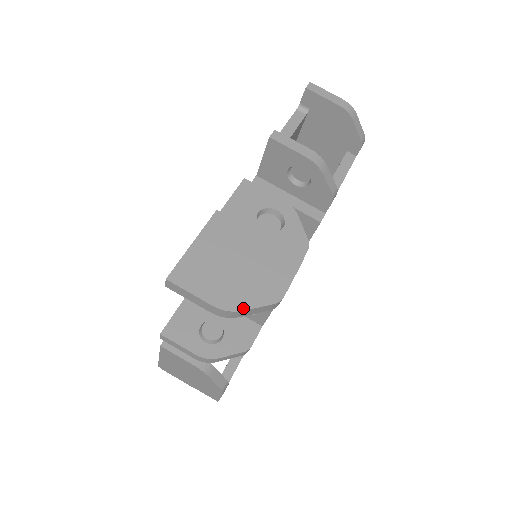
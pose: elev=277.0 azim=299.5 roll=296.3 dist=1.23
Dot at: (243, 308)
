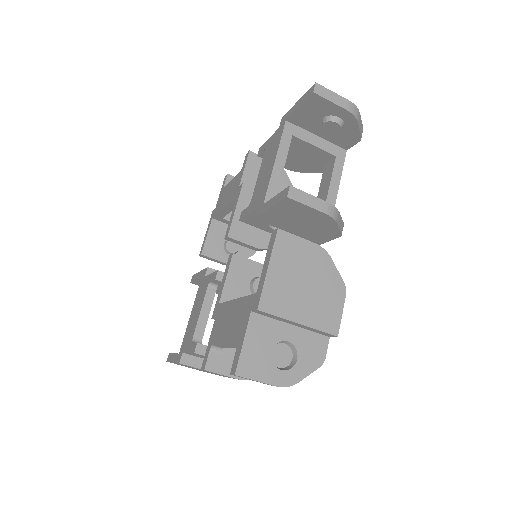
Dot at: occluded
